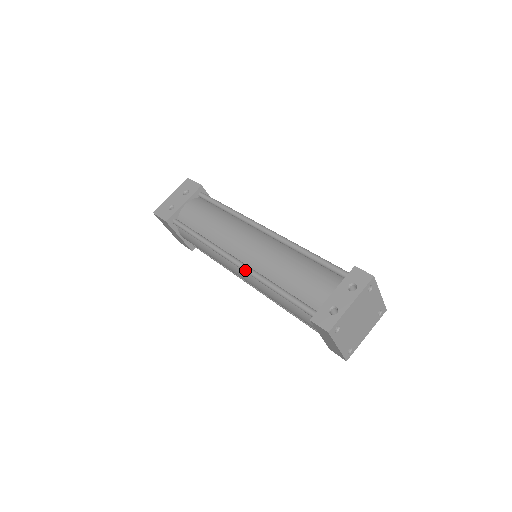
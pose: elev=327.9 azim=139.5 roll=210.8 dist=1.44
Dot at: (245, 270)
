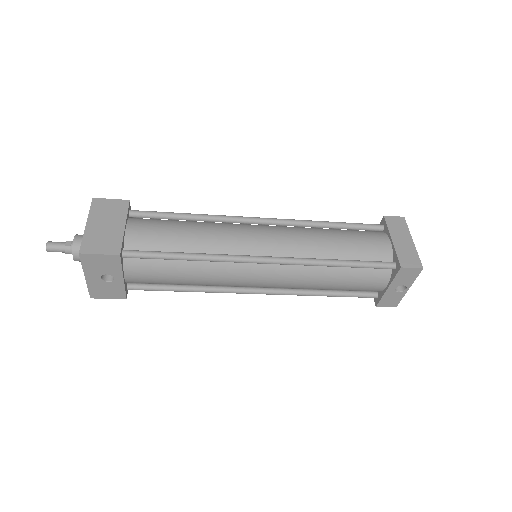
Dot at: (284, 219)
